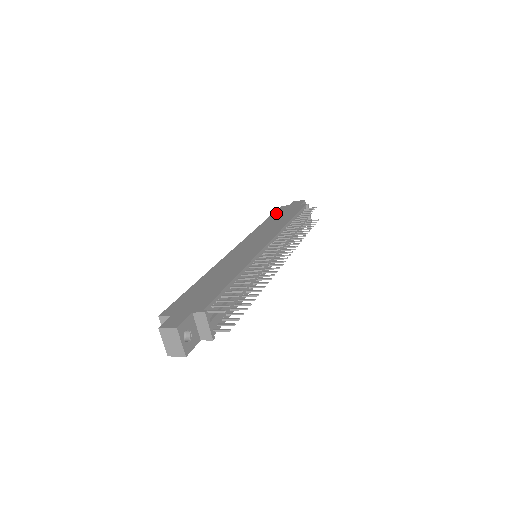
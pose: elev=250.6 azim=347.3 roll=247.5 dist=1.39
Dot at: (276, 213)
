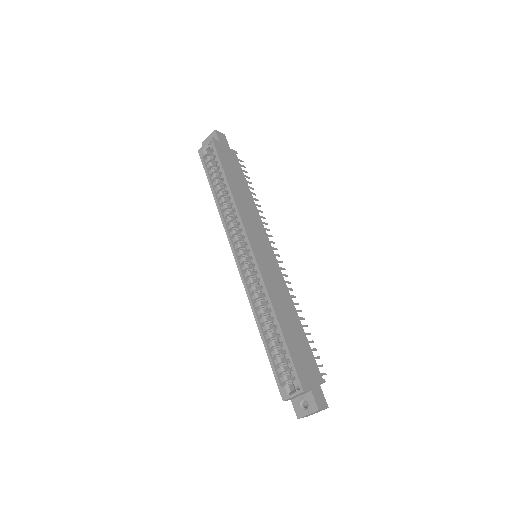
Dot at: (224, 162)
